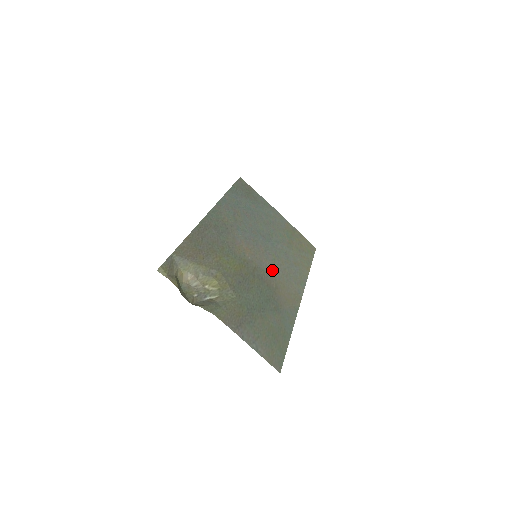
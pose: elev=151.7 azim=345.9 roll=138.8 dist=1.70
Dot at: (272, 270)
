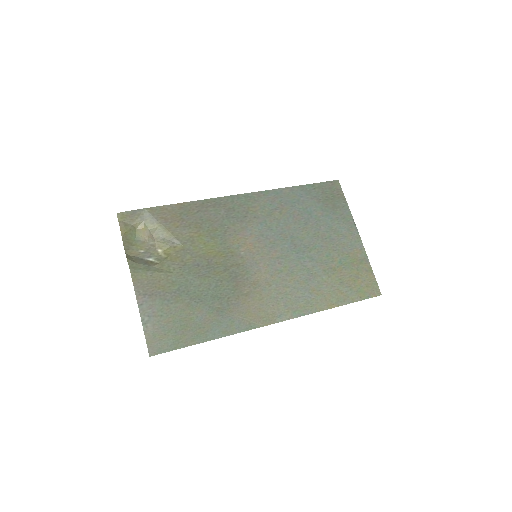
Dot at: (263, 278)
